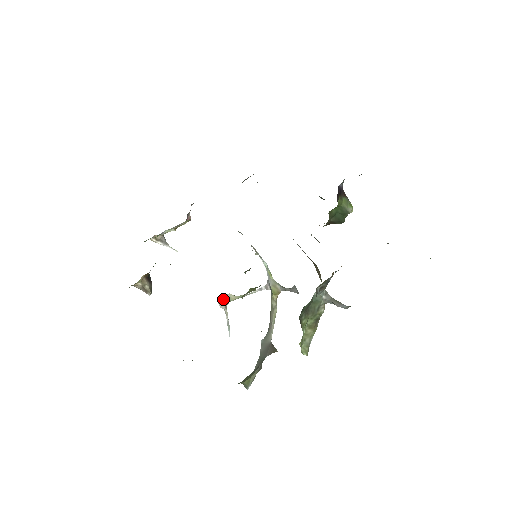
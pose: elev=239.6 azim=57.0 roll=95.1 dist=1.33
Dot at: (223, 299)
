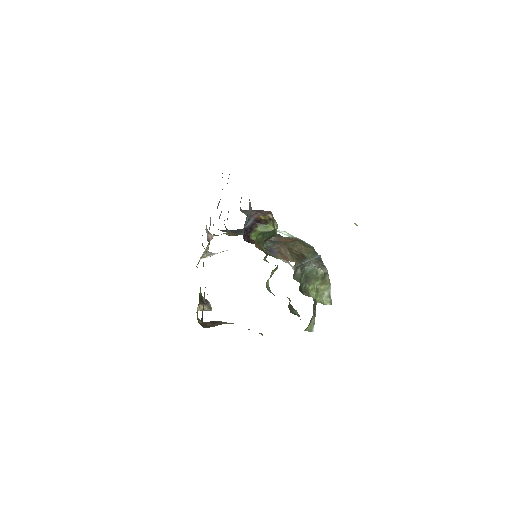
Dot at: occluded
